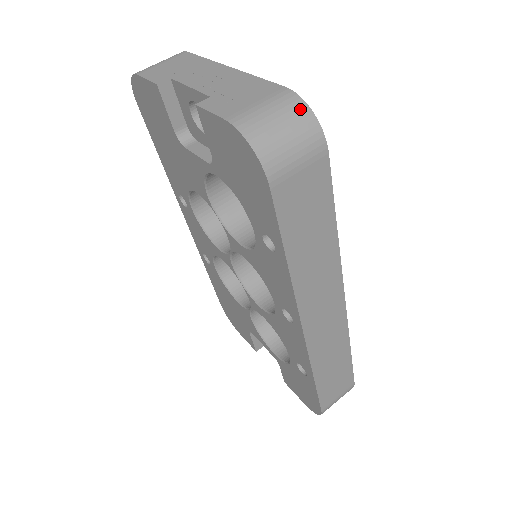
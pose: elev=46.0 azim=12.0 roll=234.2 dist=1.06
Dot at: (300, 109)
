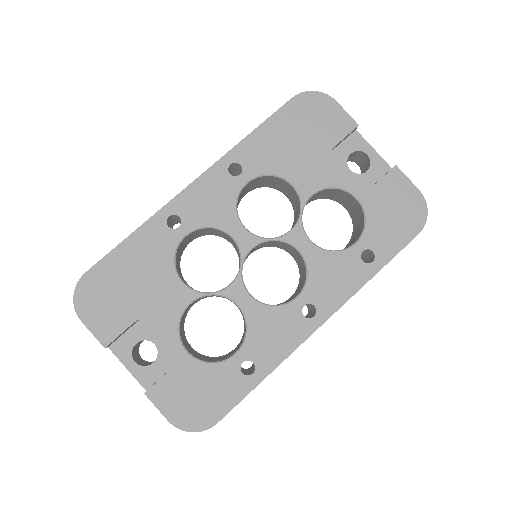
Dot at: occluded
